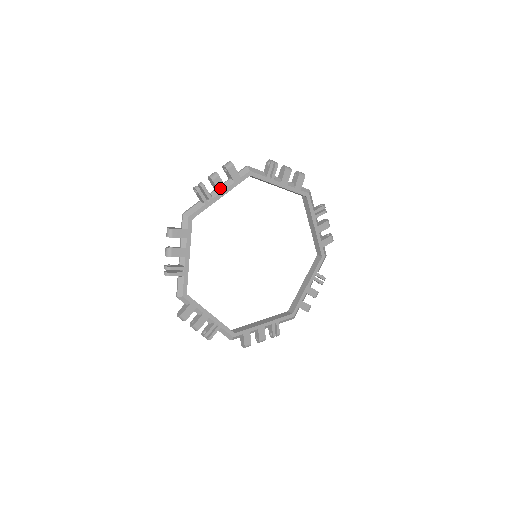
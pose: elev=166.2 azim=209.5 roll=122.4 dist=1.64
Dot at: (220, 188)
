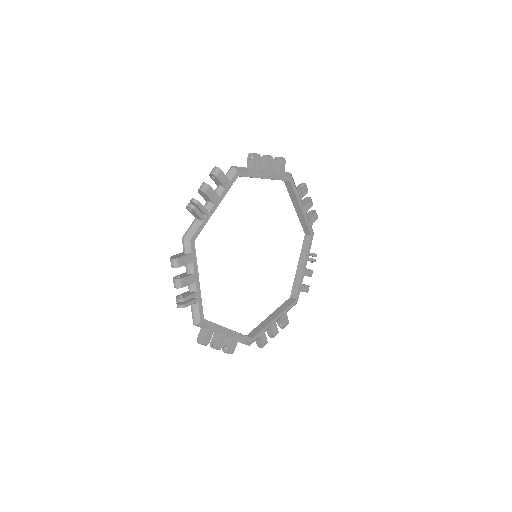
Dot at: (213, 199)
